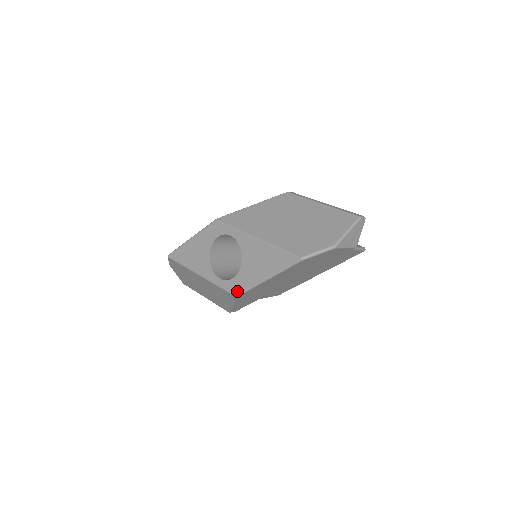
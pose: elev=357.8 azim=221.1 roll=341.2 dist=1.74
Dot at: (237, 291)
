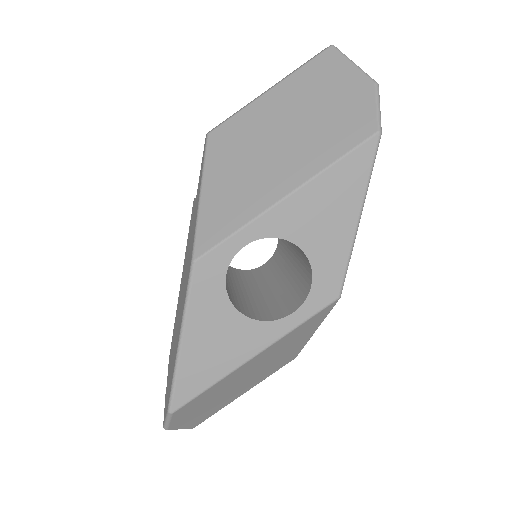
Dot at: (335, 289)
